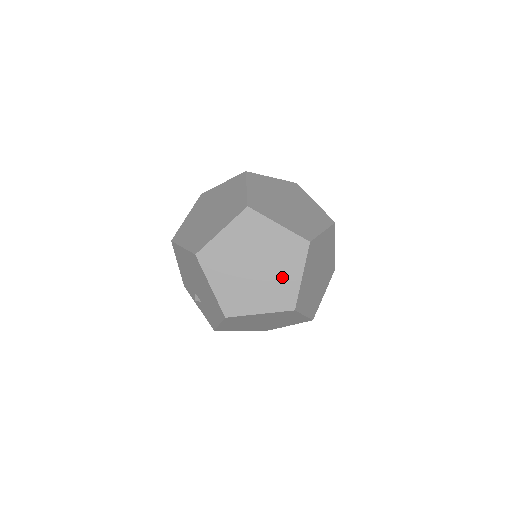
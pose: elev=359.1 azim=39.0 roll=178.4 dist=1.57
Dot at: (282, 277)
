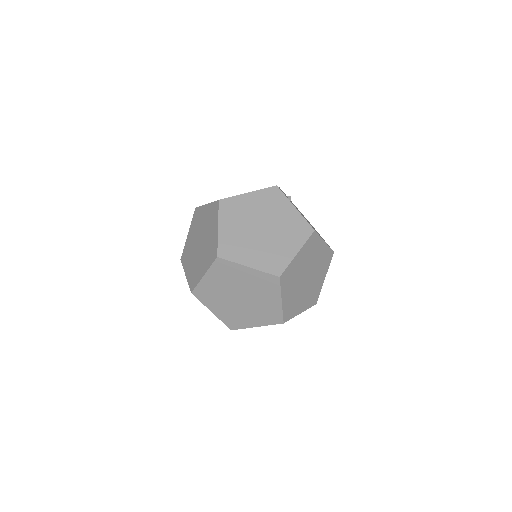
Dot at: (210, 238)
